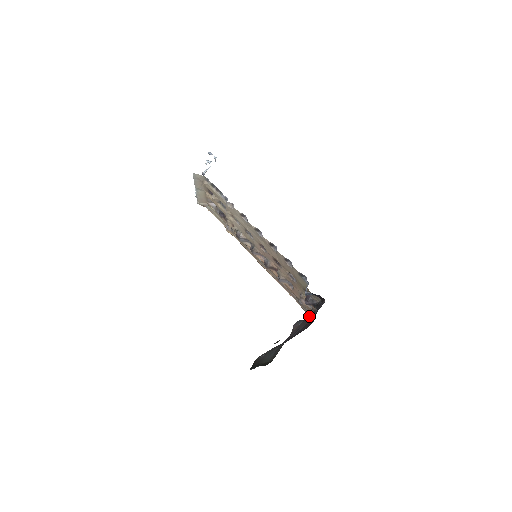
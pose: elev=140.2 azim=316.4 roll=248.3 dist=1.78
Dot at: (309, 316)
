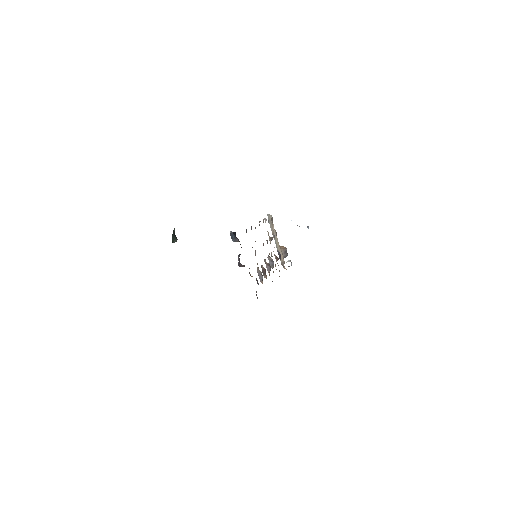
Dot at: occluded
